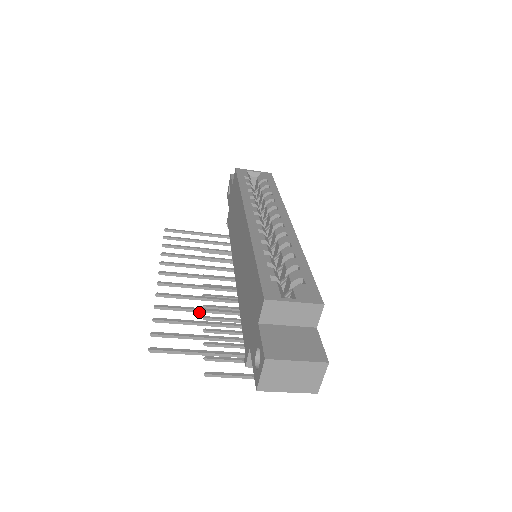
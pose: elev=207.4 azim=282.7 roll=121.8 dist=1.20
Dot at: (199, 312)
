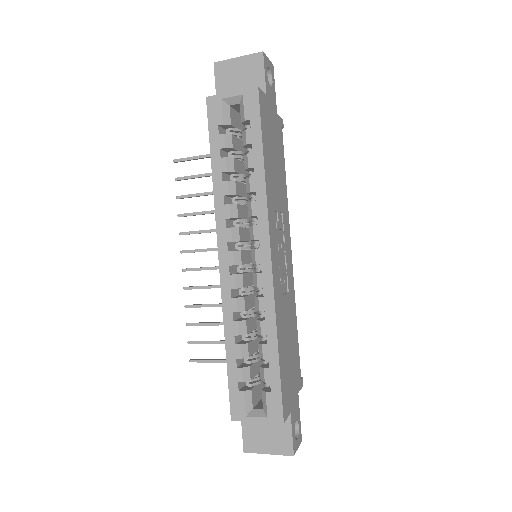
Dot at: occluded
